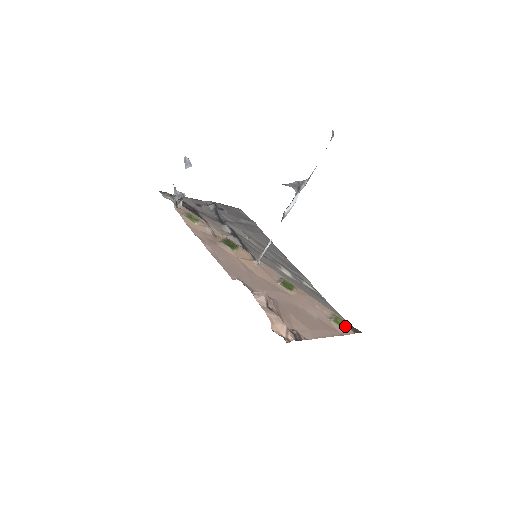
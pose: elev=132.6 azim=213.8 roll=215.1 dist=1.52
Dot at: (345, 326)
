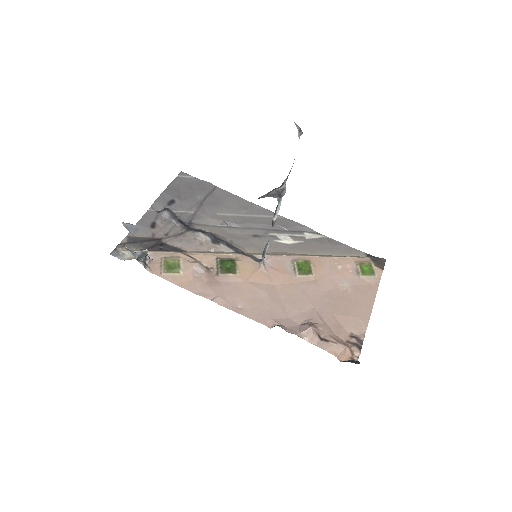
Dot at: (373, 270)
